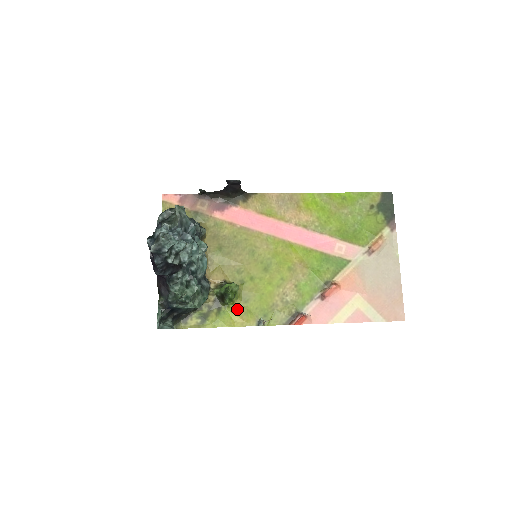
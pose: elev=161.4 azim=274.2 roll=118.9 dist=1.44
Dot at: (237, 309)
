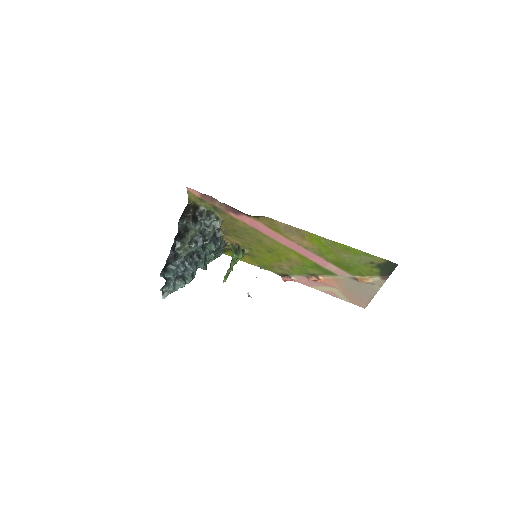
Dot at: (246, 257)
